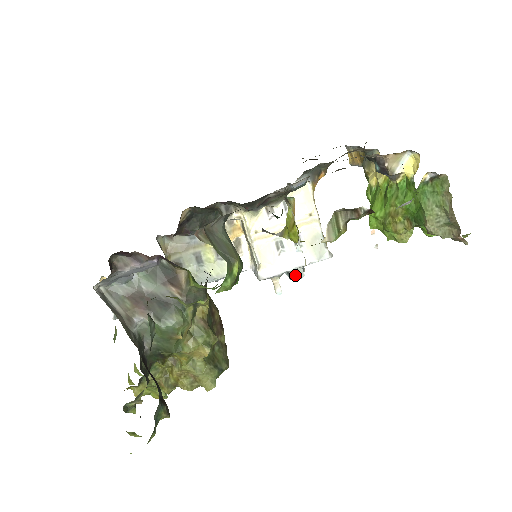
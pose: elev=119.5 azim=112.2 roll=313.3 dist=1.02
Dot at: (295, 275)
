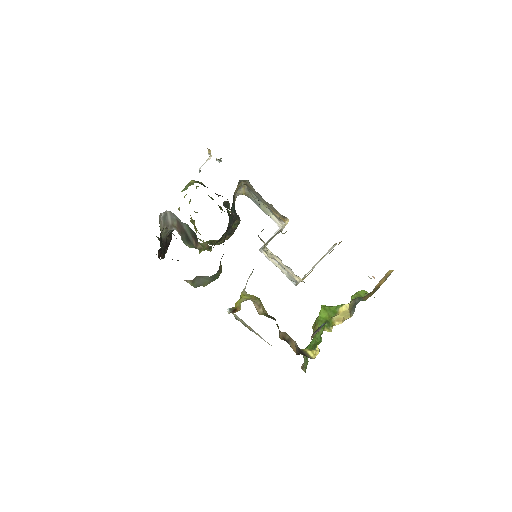
Dot at: occluded
